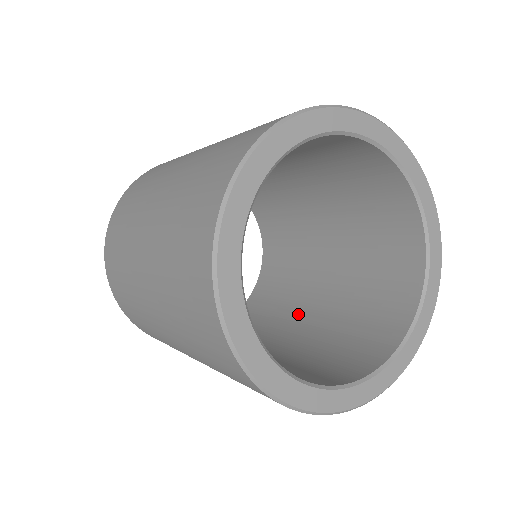
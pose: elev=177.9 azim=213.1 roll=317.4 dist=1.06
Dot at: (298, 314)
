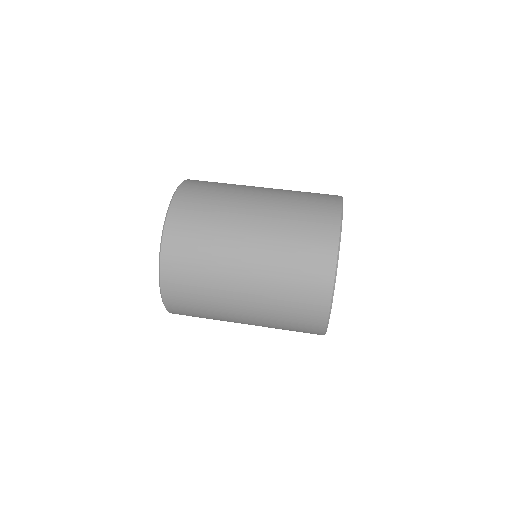
Dot at: occluded
